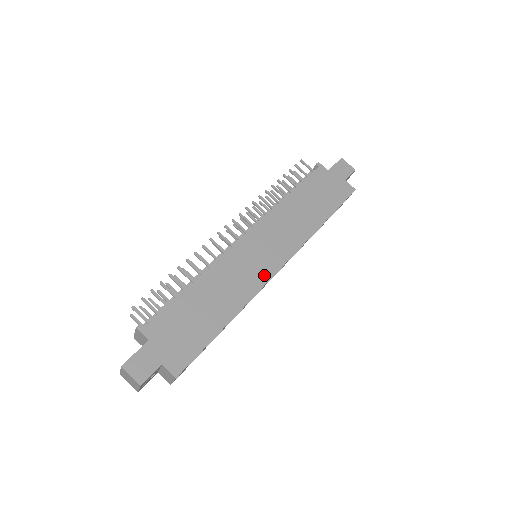
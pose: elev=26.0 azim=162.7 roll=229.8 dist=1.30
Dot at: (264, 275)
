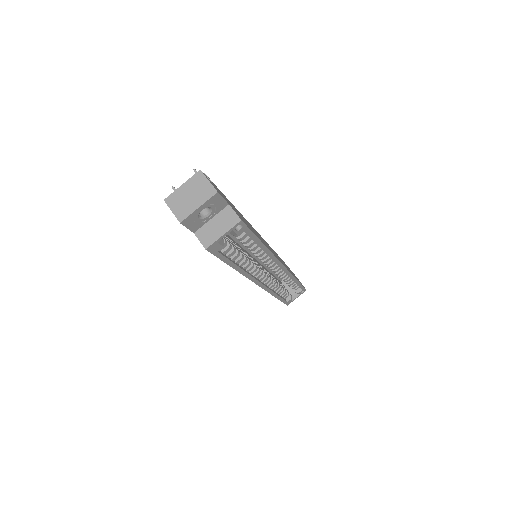
Dot at: occluded
